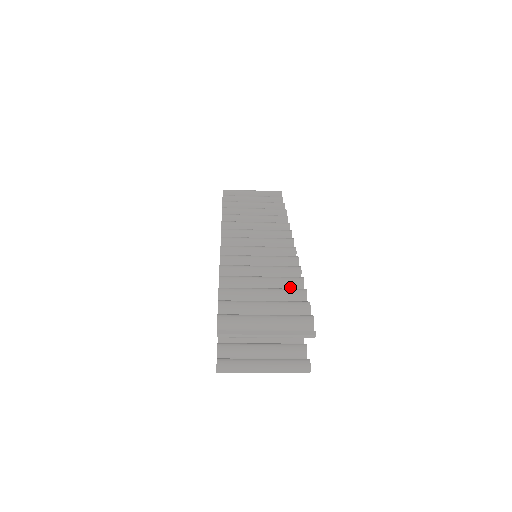
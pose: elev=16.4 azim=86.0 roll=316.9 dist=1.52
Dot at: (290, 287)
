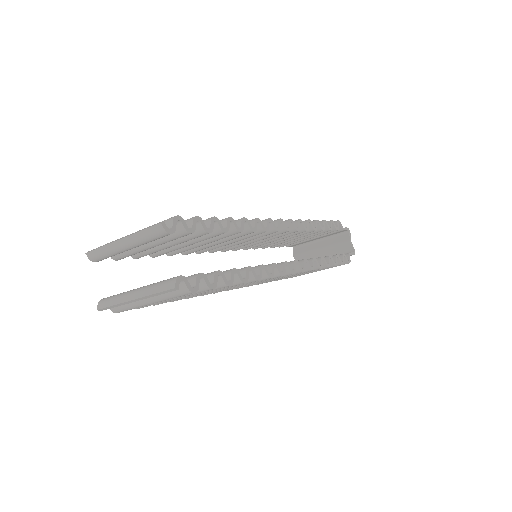
Dot at: occluded
